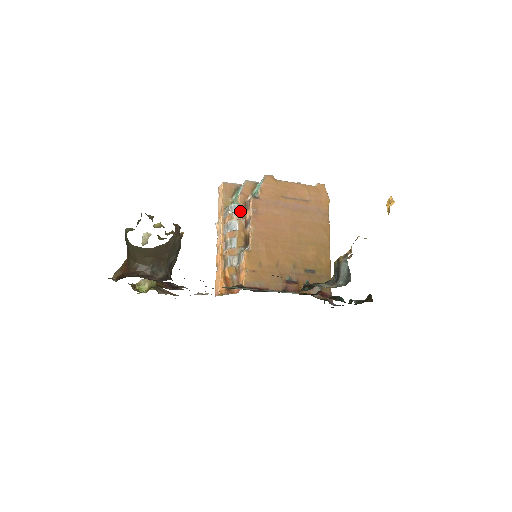
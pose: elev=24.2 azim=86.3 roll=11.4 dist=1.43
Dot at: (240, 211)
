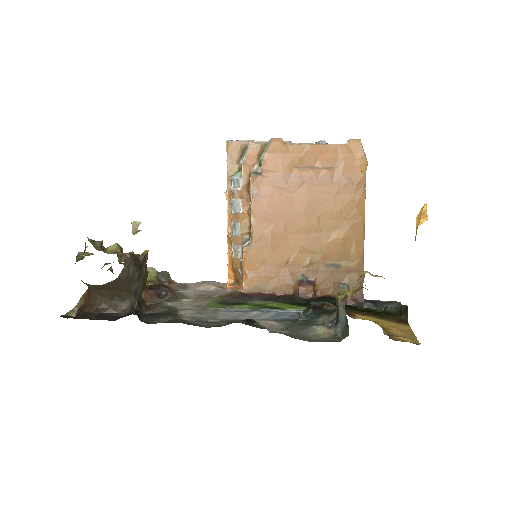
Dot at: (243, 187)
